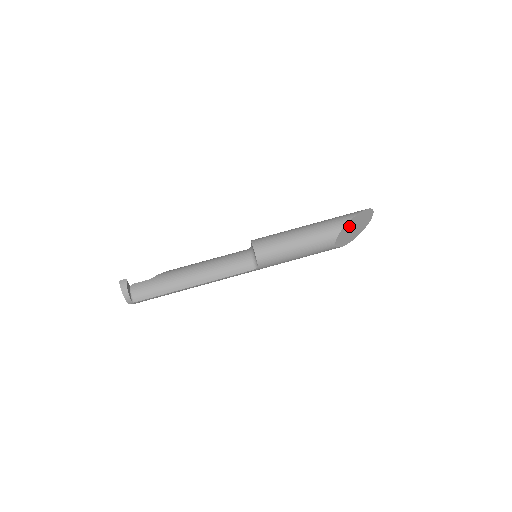
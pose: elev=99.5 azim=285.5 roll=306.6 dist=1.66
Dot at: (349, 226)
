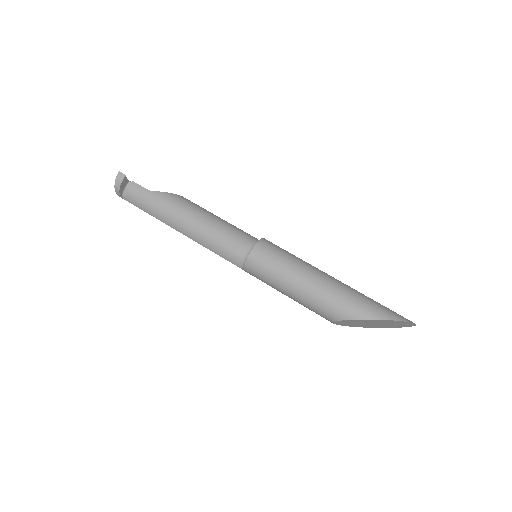
Dot at: (364, 321)
